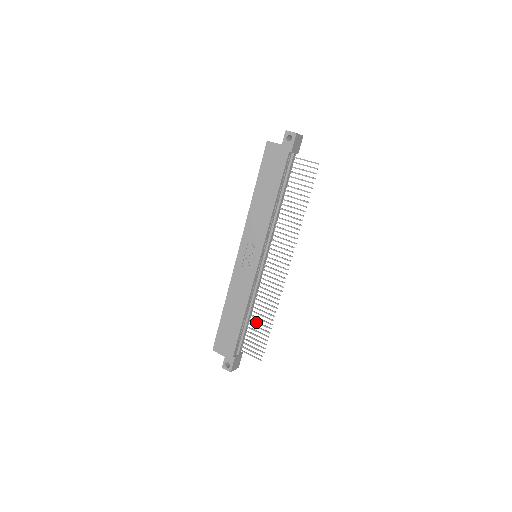
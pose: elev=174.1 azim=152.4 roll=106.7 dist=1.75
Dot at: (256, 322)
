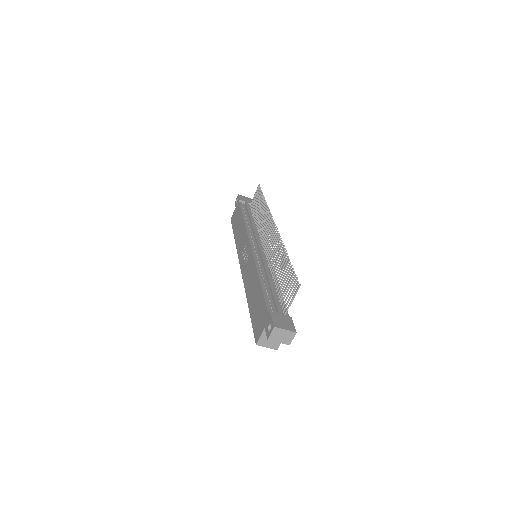
Dot at: (279, 278)
